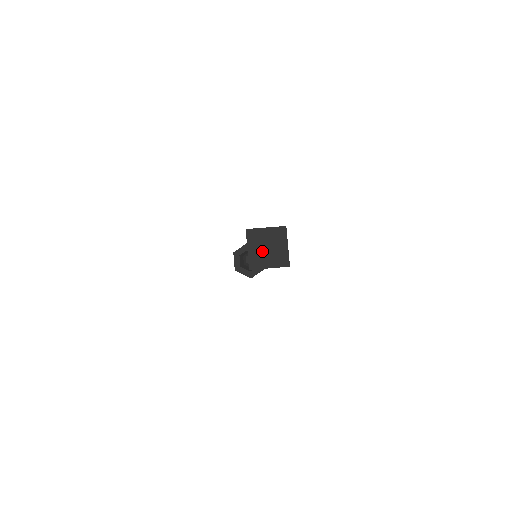
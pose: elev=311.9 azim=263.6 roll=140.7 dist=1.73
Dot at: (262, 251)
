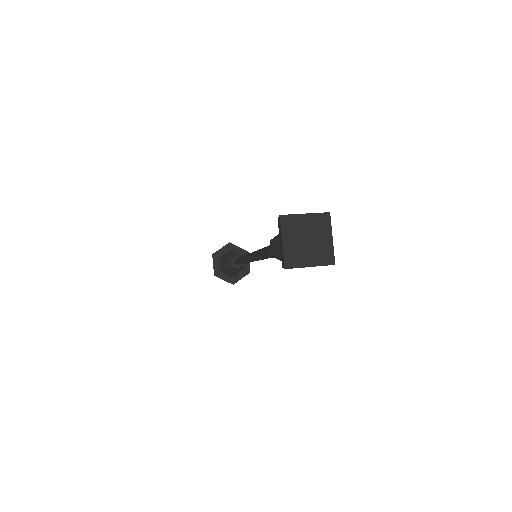
Dot at: (301, 244)
